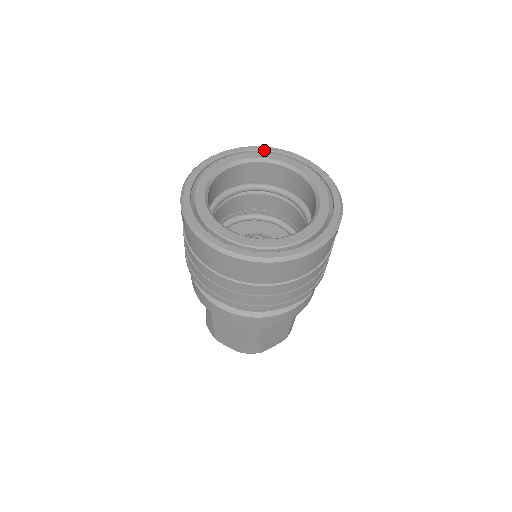
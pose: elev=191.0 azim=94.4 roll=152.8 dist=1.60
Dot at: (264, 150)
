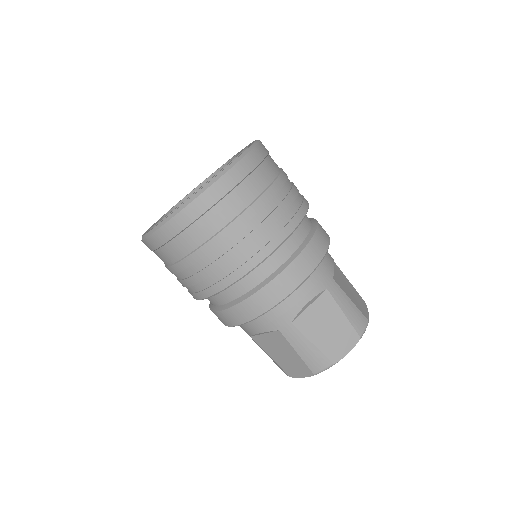
Dot at: occluded
